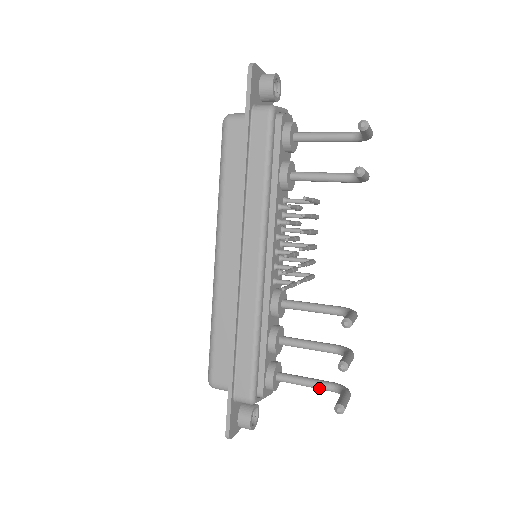
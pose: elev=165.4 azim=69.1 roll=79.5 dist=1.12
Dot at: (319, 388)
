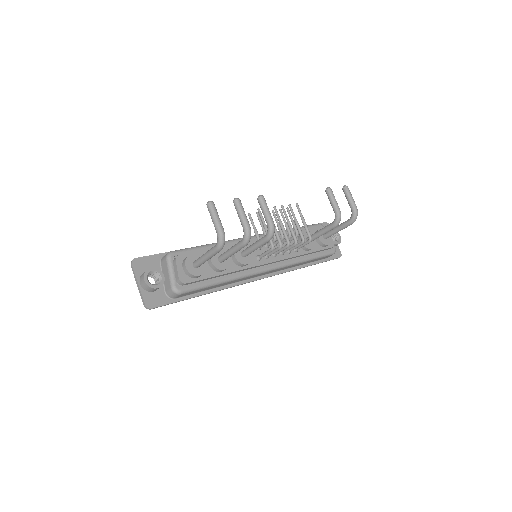
Dot at: (210, 249)
